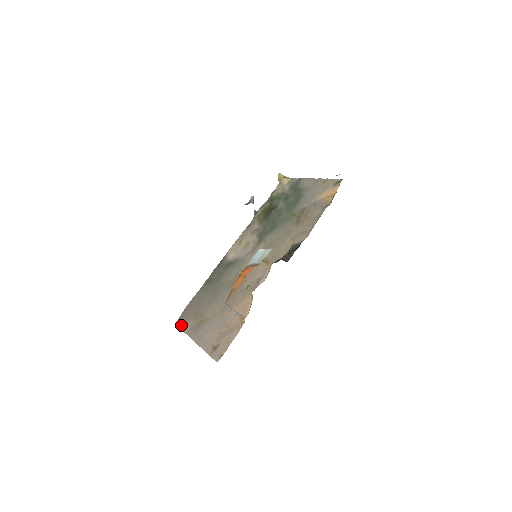
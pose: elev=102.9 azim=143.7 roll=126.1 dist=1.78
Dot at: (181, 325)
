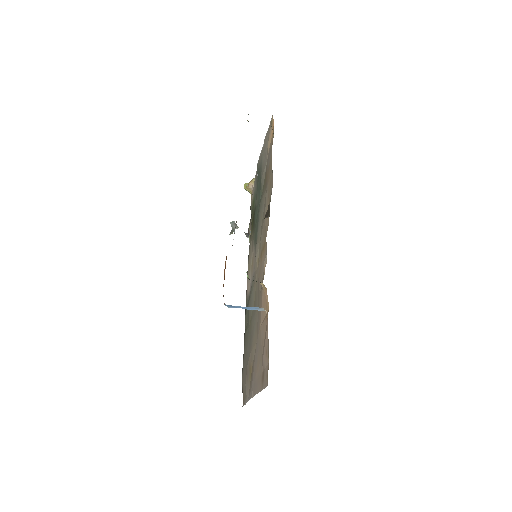
Dot at: (244, 400)
